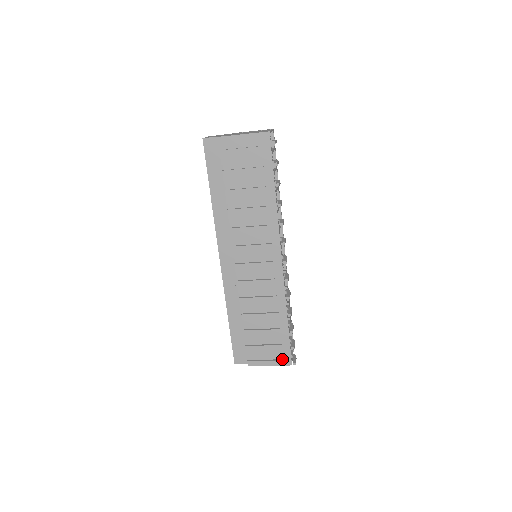
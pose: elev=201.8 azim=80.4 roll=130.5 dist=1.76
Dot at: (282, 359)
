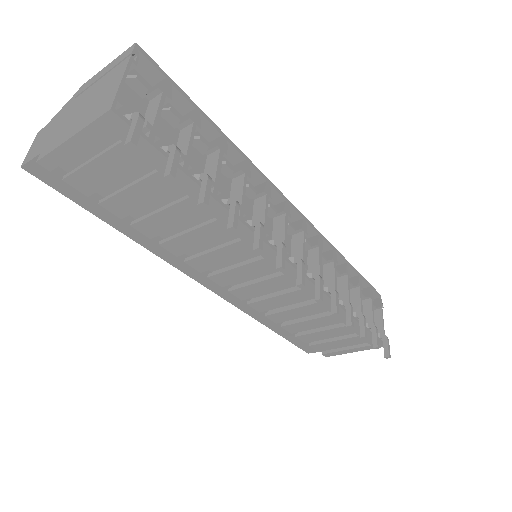
Dot at: (368, 343)
